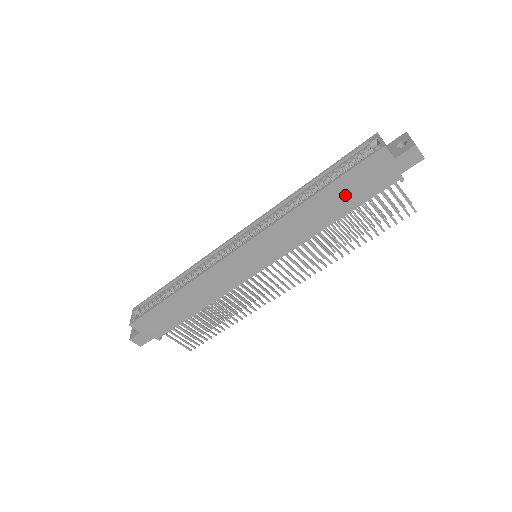
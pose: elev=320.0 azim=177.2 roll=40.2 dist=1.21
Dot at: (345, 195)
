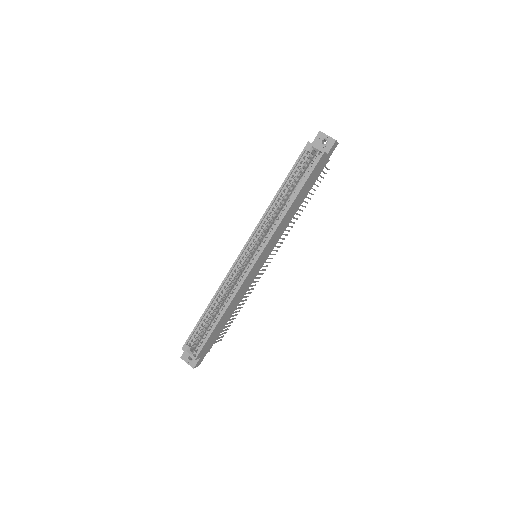
Dot at: (306, 189)
